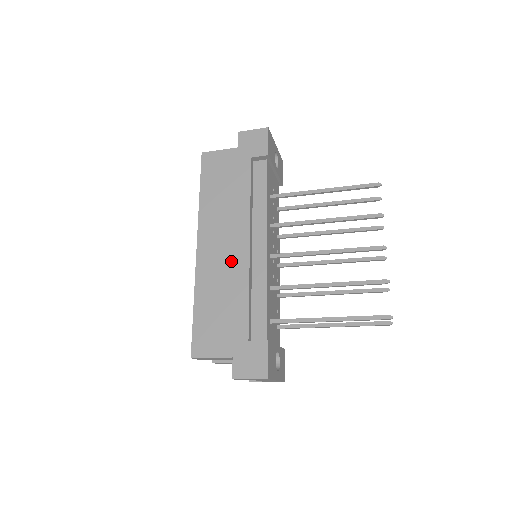
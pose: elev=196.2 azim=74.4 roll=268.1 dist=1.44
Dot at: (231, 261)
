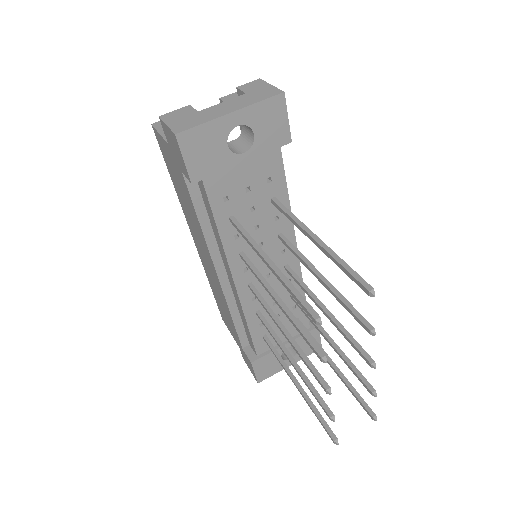
Dot at: (214, 278)
